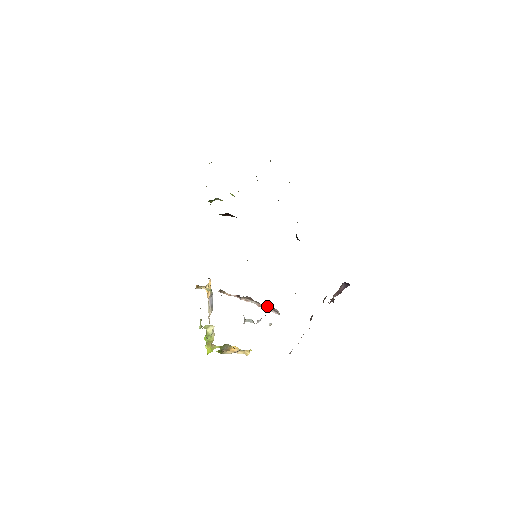
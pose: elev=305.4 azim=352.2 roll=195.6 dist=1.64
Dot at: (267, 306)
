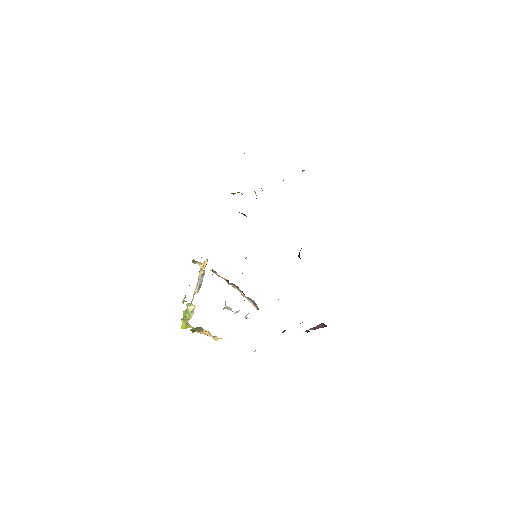
Dot at: (250, 299)
